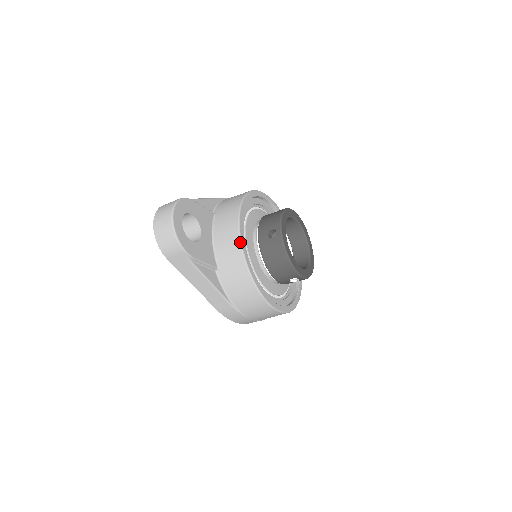
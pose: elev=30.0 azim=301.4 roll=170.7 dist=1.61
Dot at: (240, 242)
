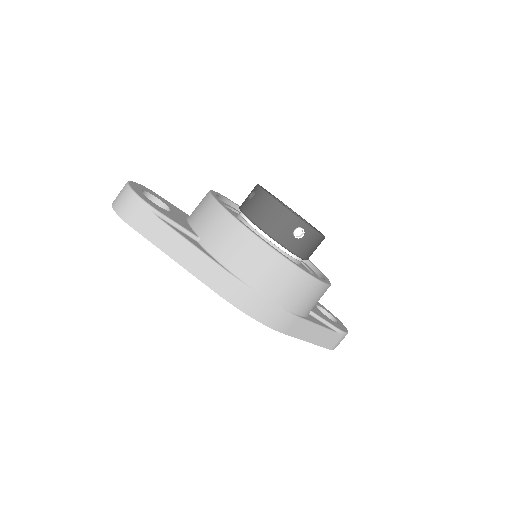
Dot at: (213, 198)
